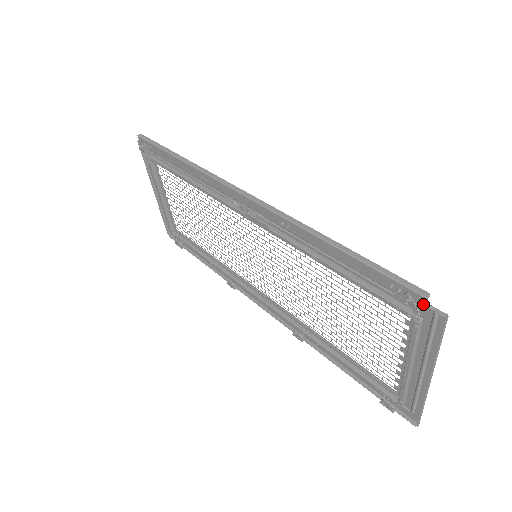
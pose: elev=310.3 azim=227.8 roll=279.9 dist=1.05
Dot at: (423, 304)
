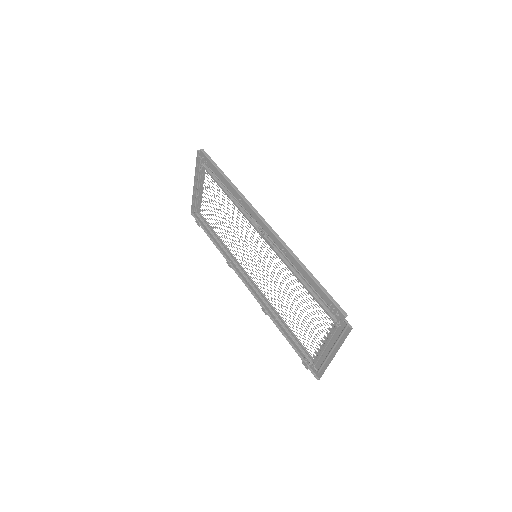
Dot at: (343, 319)
